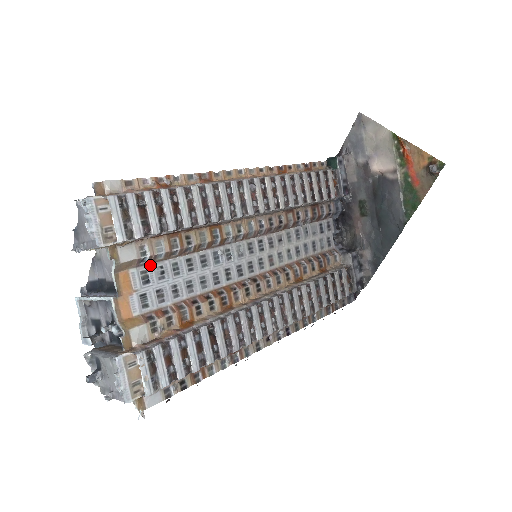
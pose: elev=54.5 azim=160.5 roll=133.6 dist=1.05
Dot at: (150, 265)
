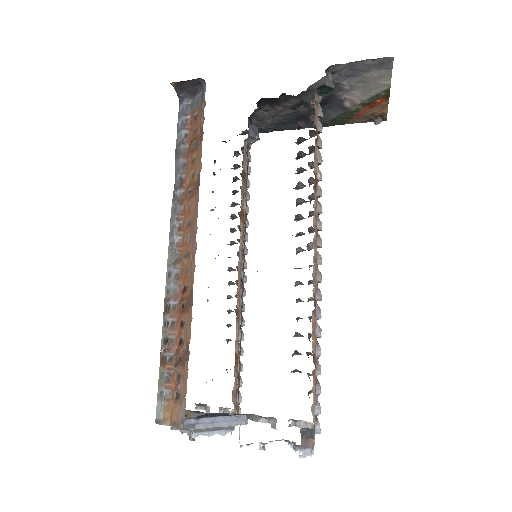
Dot at: occluded
